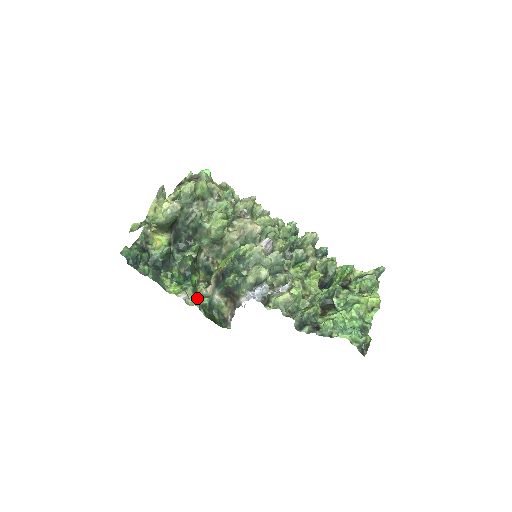
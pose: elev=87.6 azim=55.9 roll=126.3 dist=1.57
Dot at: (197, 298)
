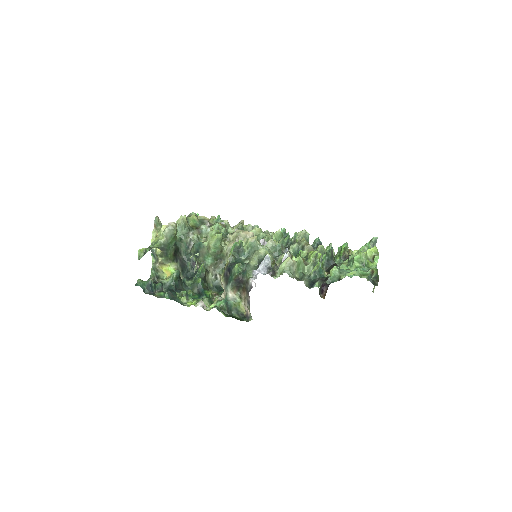
Dot at: (214, 304)
